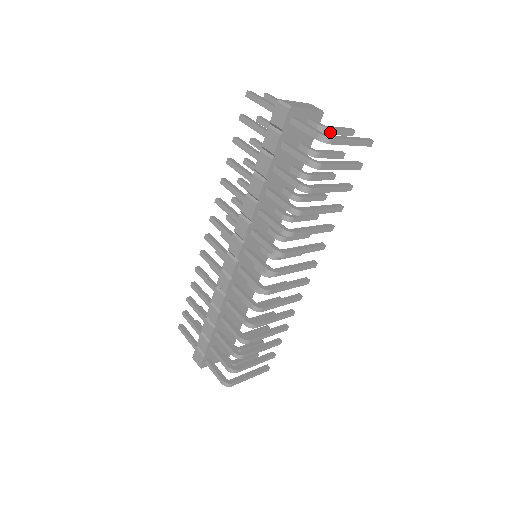
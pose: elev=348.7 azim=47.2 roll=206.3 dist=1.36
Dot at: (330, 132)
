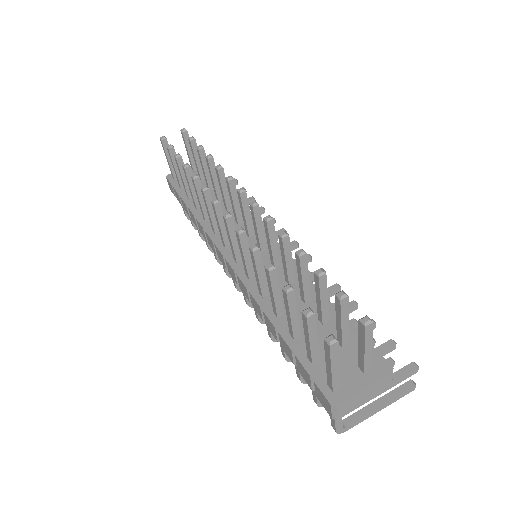
Dot at: occluded
